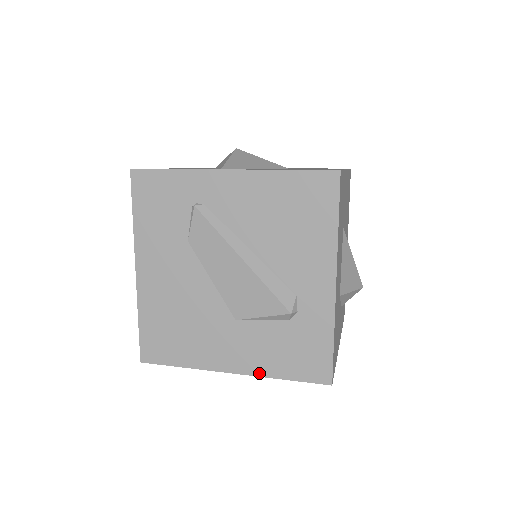
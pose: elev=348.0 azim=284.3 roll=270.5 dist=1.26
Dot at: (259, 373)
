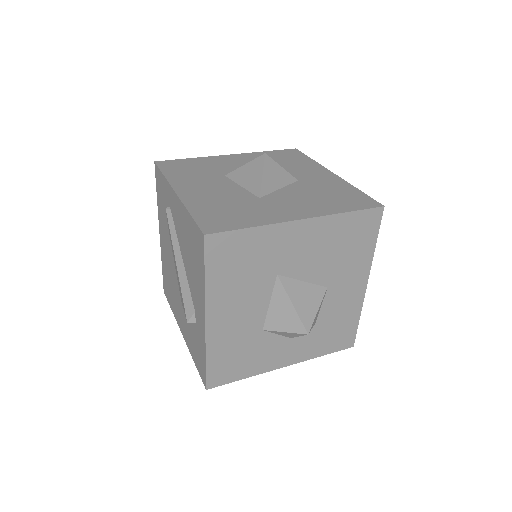
Dot at: (188, 346)
